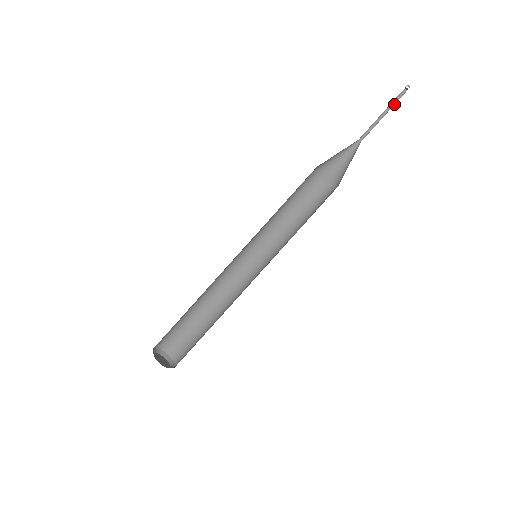
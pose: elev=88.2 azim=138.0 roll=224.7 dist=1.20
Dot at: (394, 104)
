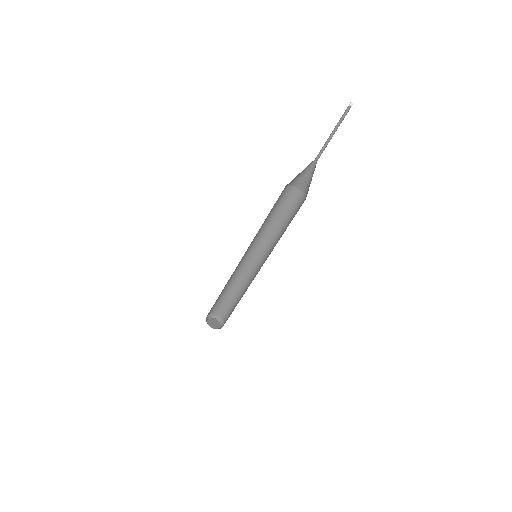
Dot at: (341, 122)
